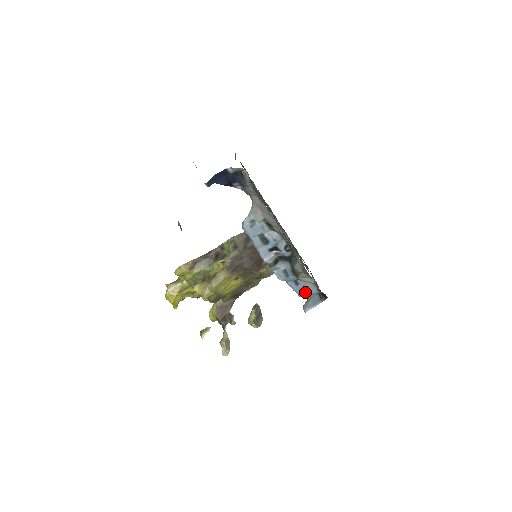
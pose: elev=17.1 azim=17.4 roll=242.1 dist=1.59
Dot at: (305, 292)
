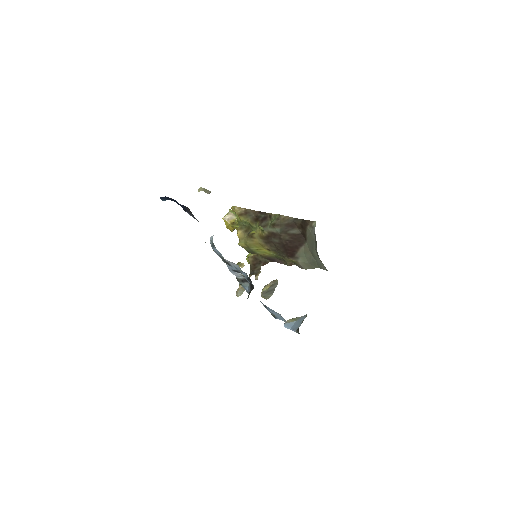
Dot at: (275, 316)
